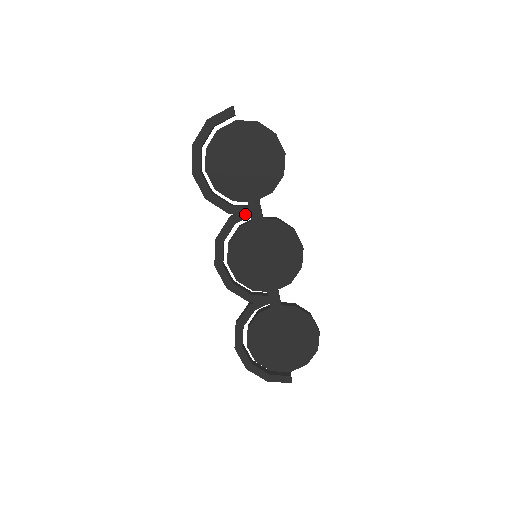
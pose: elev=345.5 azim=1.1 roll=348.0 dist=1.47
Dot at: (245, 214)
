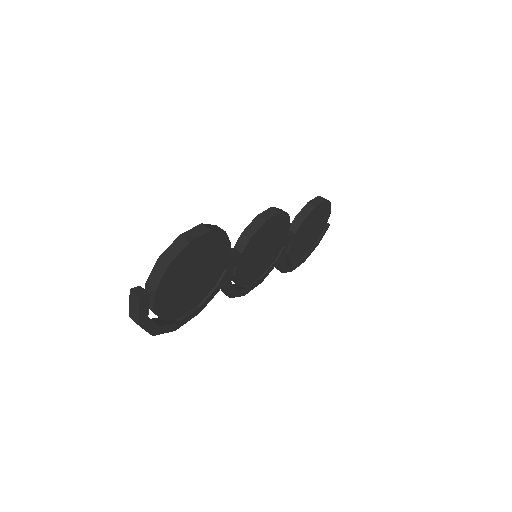
Dot at: (230, 272)
